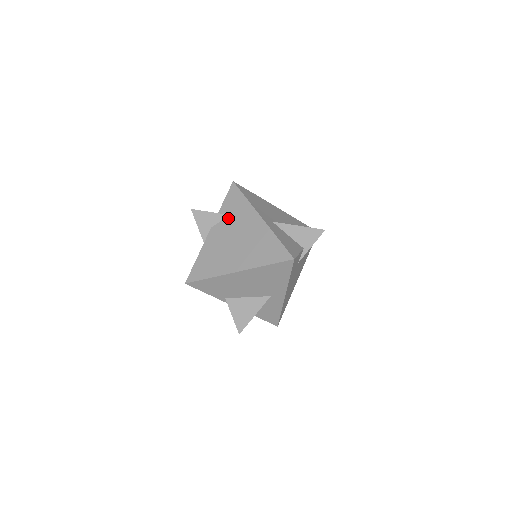
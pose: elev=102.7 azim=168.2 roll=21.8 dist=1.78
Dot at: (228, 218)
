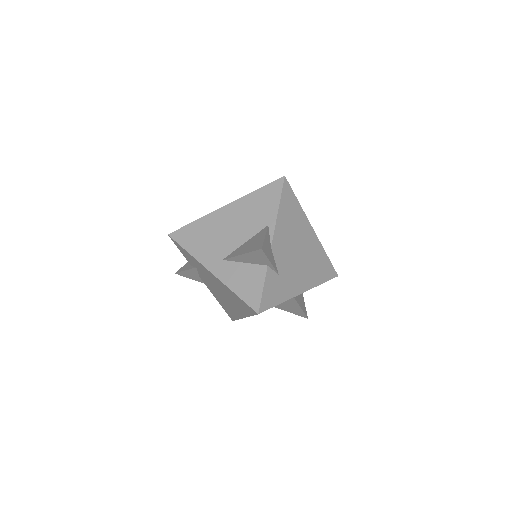
Dot at: (198, 270)
